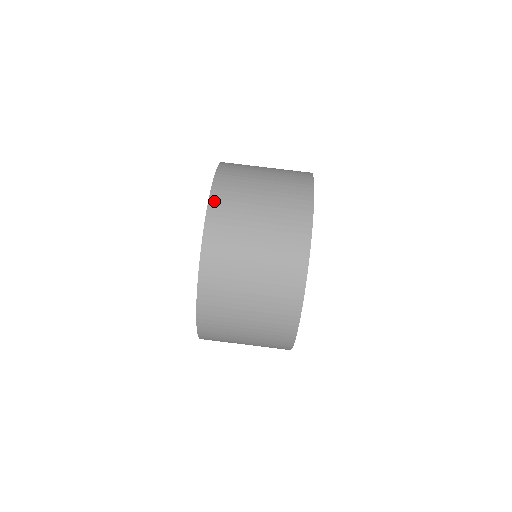
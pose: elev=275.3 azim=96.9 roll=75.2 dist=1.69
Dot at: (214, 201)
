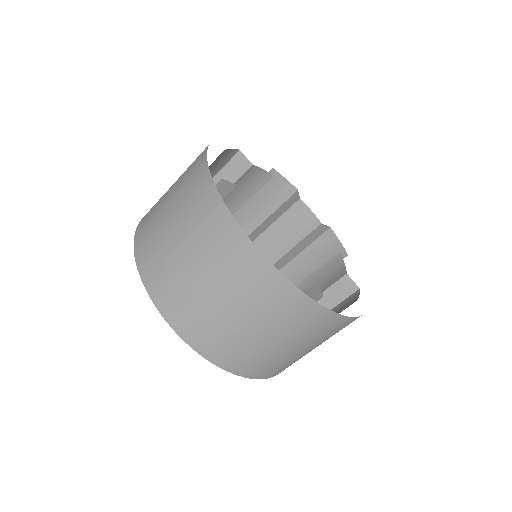
Dot at: (139, 256)
